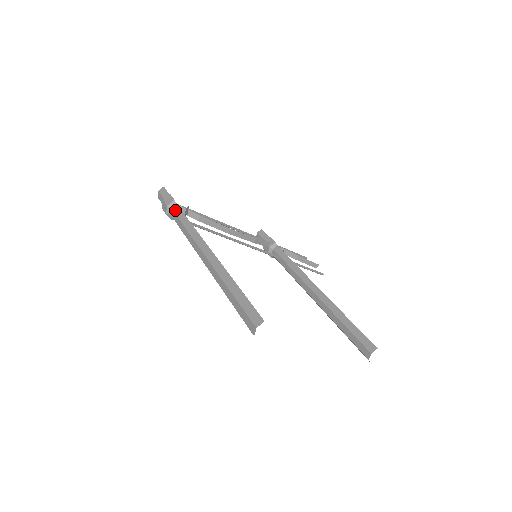
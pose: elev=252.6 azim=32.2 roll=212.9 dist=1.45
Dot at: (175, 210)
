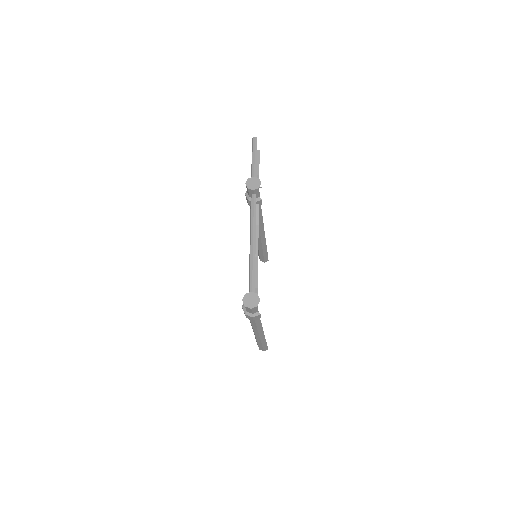
Dot at: (256, 320)
